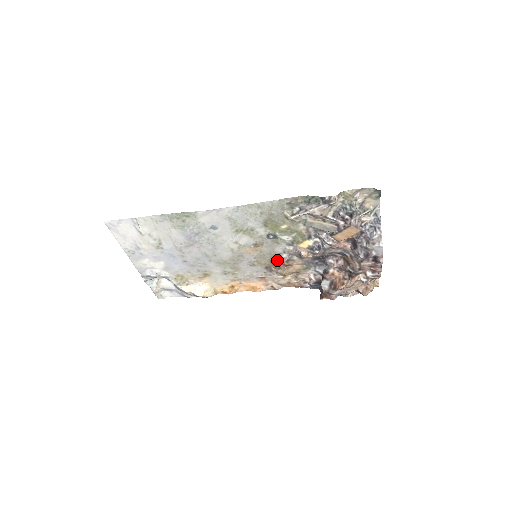
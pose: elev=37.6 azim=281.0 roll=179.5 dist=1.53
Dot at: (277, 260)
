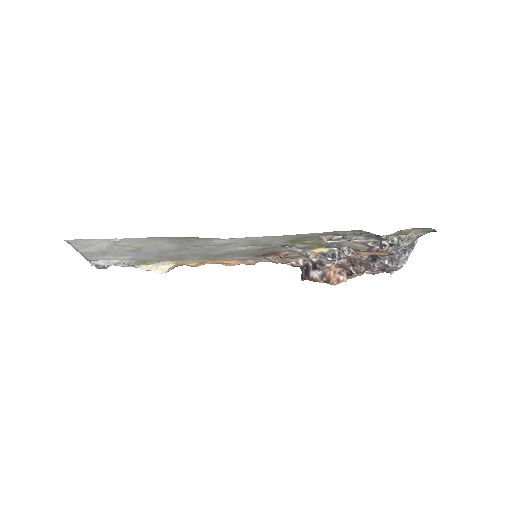
Dot at: (273, 253)
